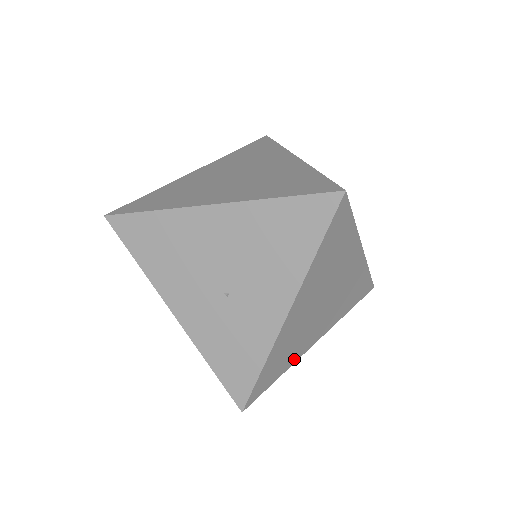
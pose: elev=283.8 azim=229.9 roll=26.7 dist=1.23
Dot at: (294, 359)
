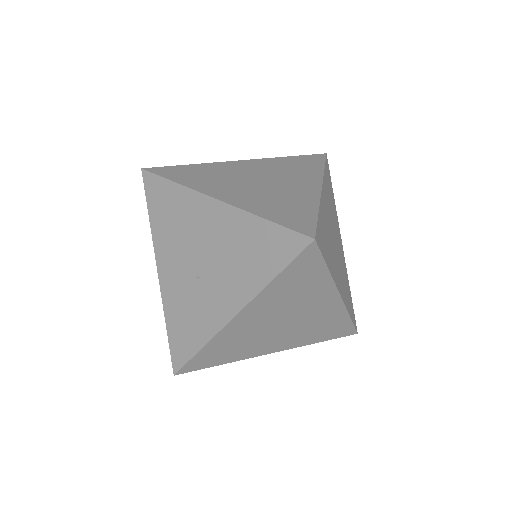
Dot at: (241, 357)
